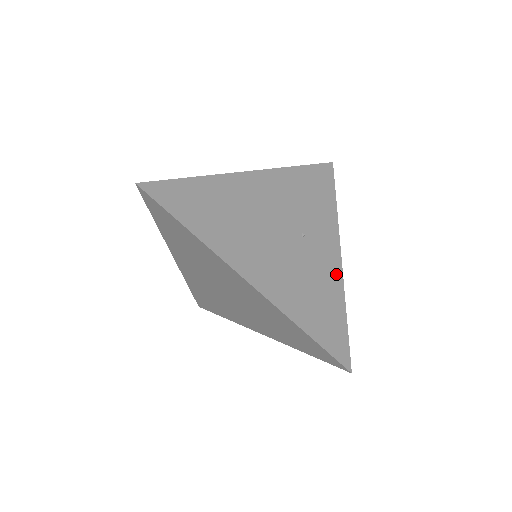
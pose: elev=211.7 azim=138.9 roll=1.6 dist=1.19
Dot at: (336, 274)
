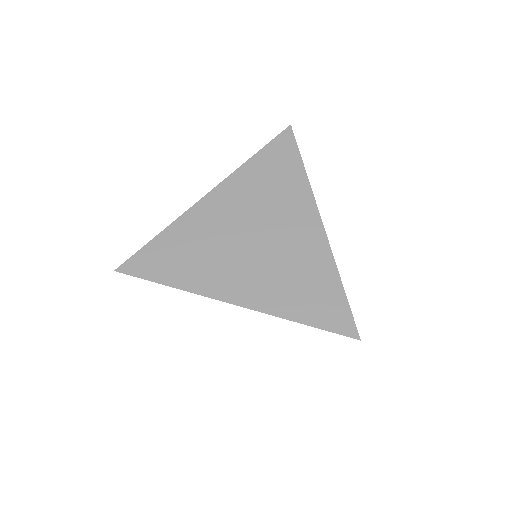
Dot at: occluded
